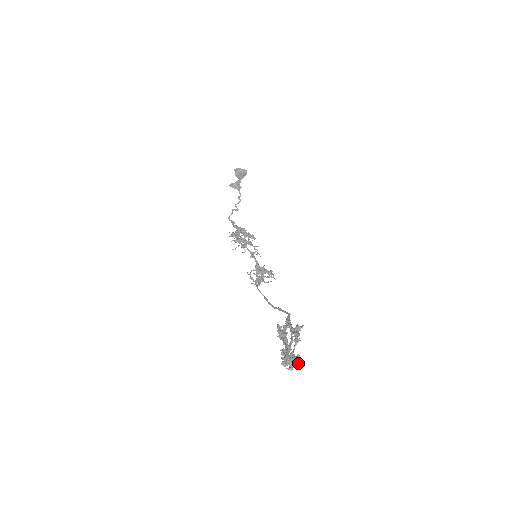
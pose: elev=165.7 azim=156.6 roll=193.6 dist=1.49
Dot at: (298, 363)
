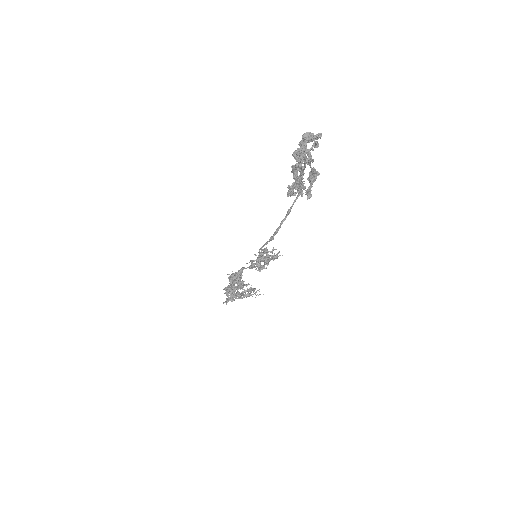
Dot at: (316, 134)
